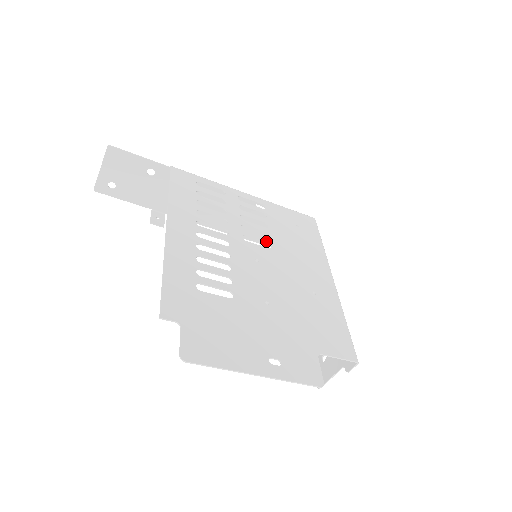
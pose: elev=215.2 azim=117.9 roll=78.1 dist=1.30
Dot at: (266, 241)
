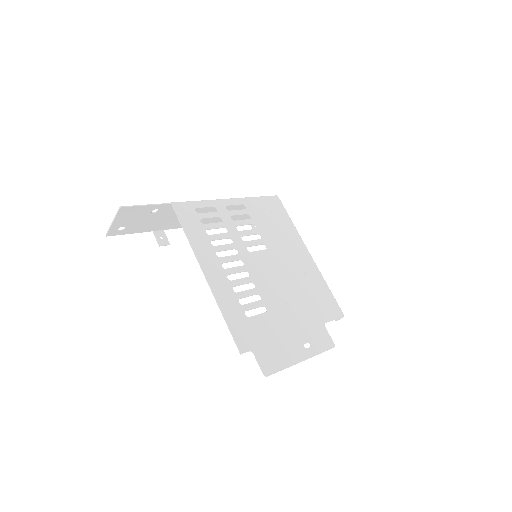
Dot at: (261, 243)
